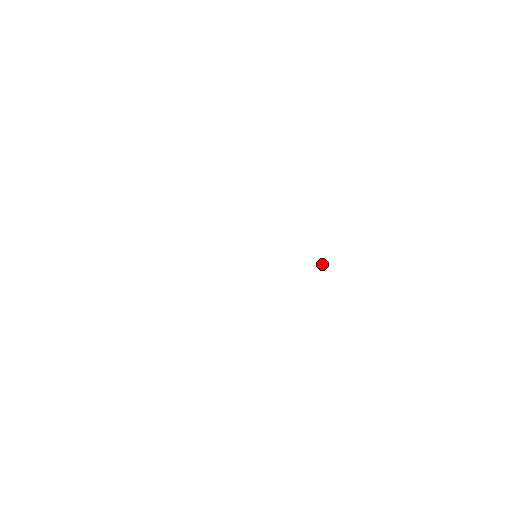
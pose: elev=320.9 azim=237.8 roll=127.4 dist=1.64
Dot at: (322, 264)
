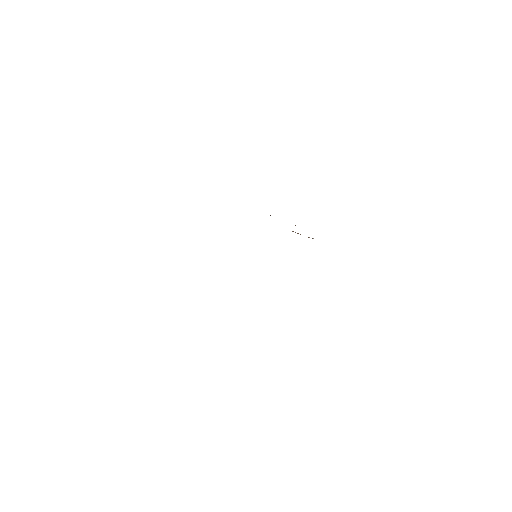
Dot at: occluded
